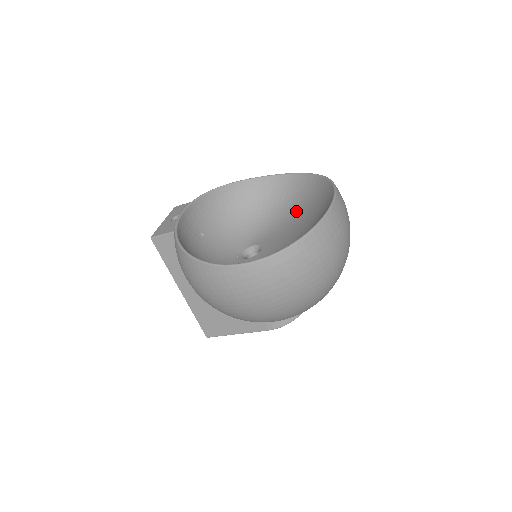
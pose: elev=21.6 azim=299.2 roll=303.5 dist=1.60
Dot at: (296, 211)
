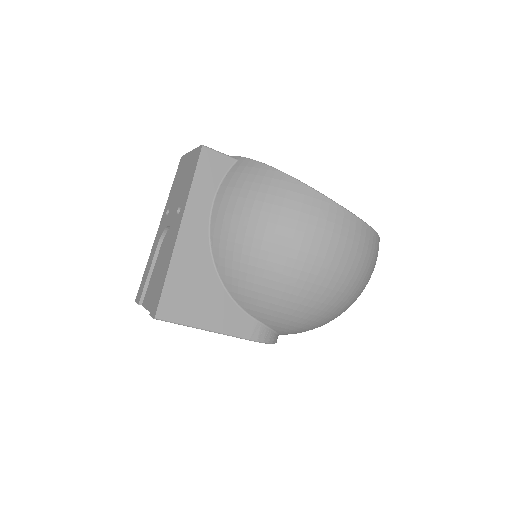
Dot at: occluded
